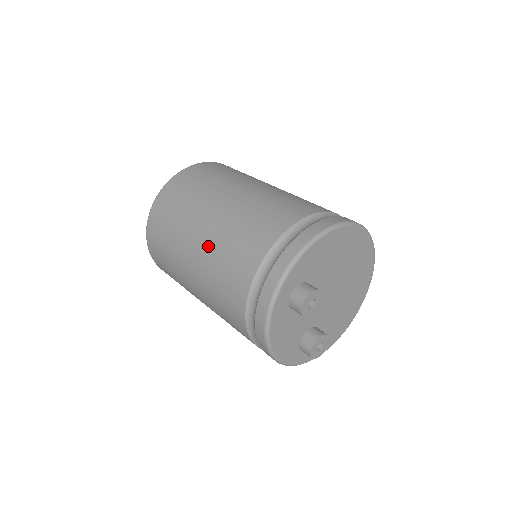
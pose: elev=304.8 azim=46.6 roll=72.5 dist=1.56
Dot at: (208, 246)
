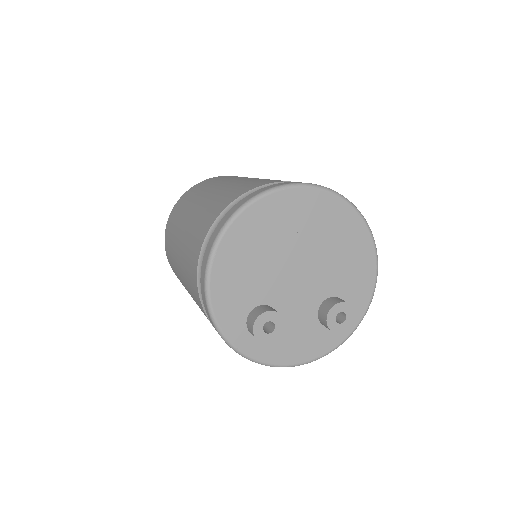
Dot at: occluded
